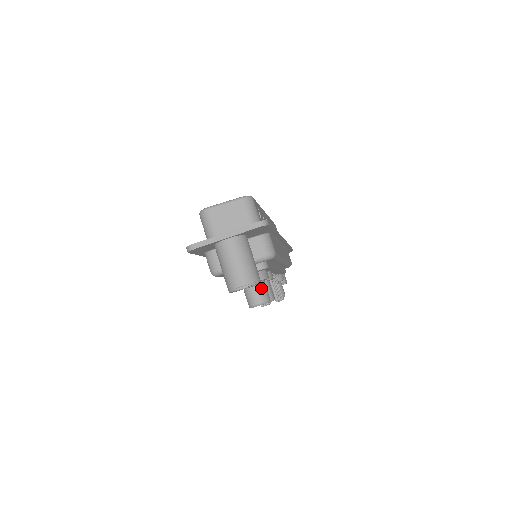
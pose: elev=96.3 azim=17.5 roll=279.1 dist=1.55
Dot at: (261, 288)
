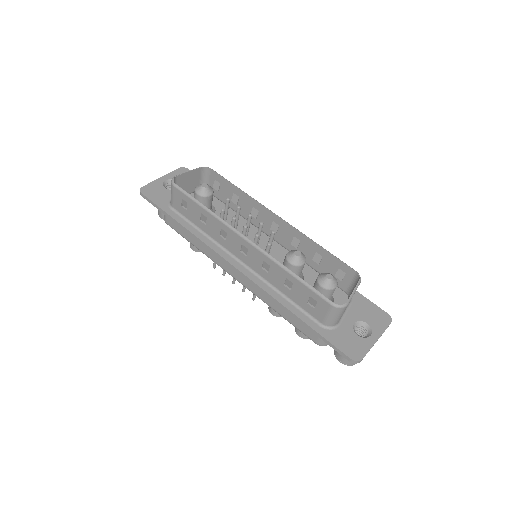
Dot at: occluded
